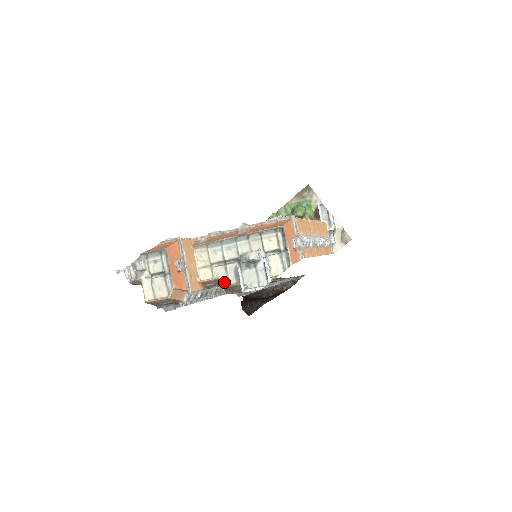
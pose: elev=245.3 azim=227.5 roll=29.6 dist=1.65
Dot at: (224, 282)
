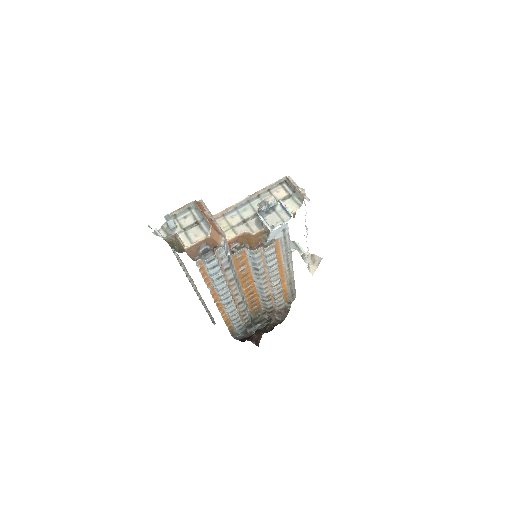
Dot at: (250, 233)
